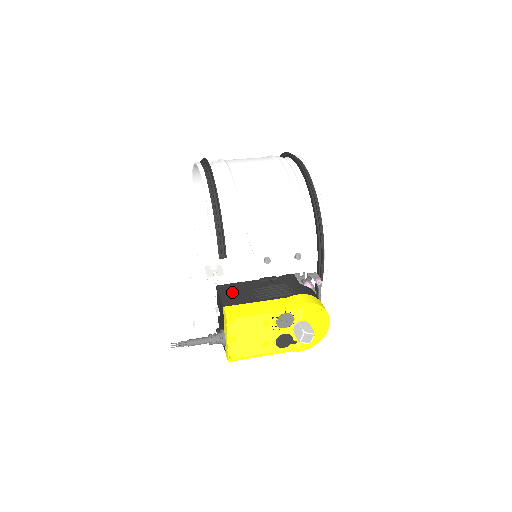
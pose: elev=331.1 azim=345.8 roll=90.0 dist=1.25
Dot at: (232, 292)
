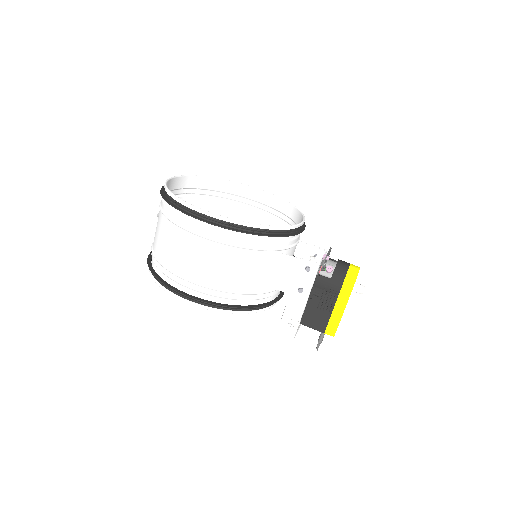
Dot at: (313, 321)
